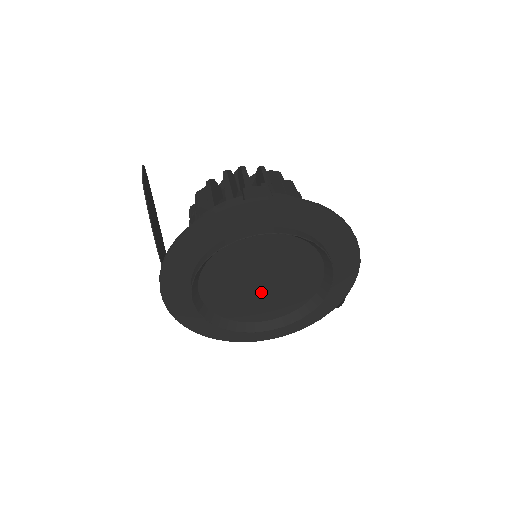
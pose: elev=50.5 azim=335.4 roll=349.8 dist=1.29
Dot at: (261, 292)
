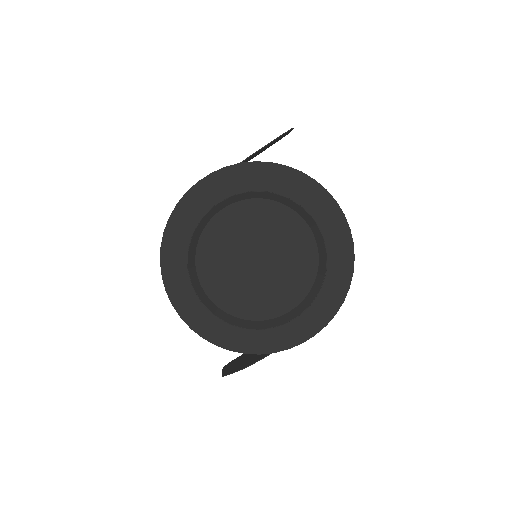
Dot at: (244, 267)
